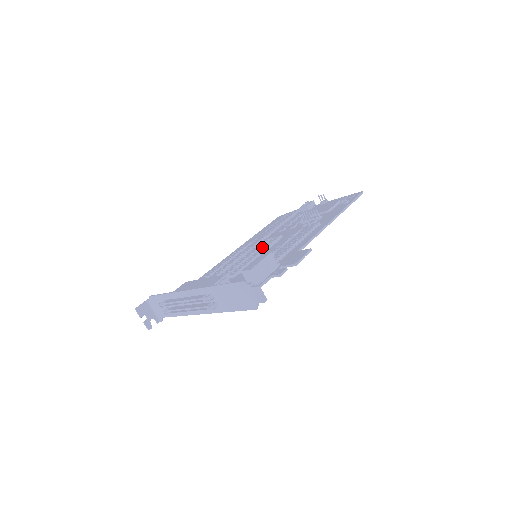
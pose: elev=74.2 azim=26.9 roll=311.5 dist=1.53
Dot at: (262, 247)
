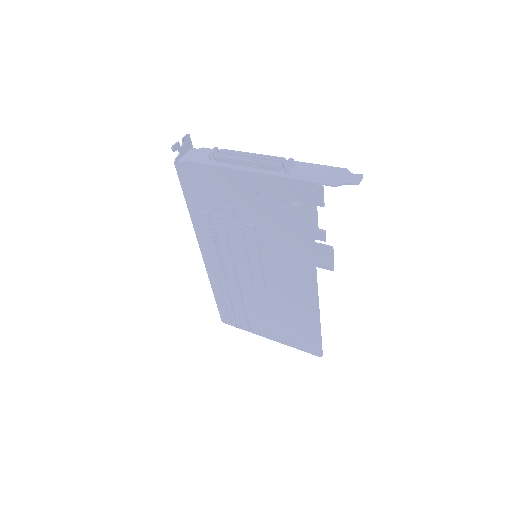
Dot at: occluded
